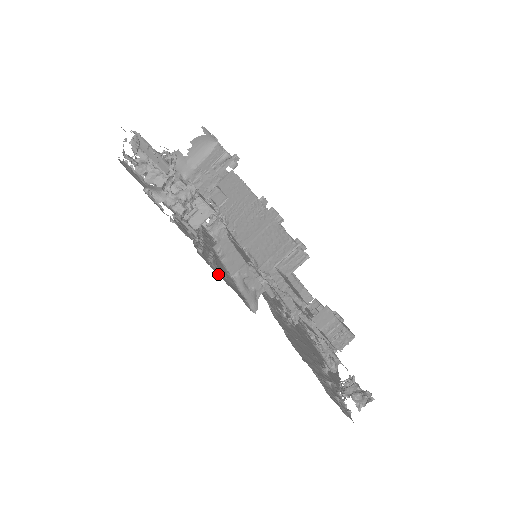
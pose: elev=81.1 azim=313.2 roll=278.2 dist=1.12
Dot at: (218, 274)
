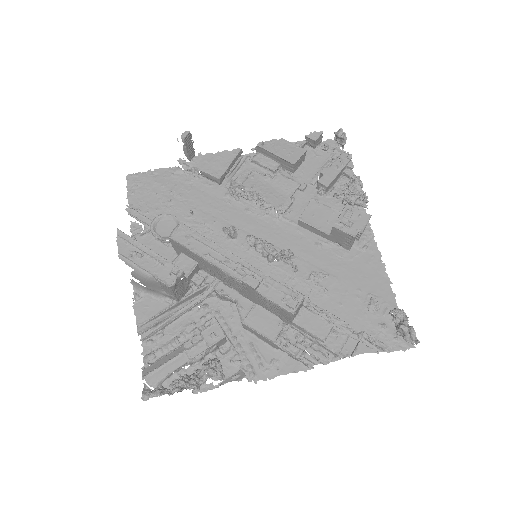
Dot at: (275, 375)
